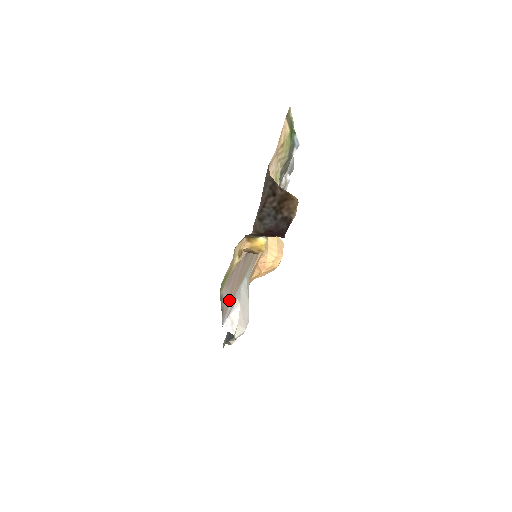
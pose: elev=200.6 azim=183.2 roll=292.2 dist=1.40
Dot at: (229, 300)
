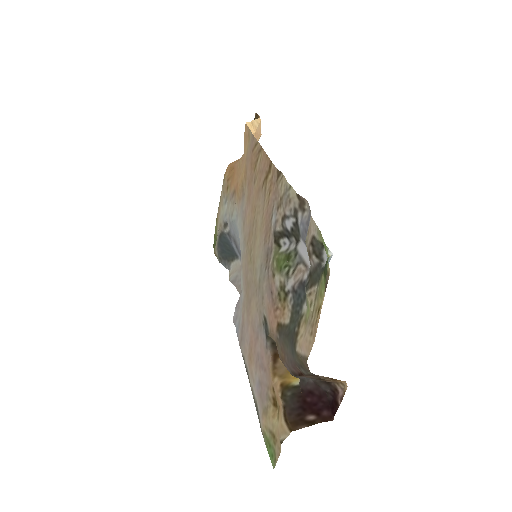
Dot at: (245, 339)
